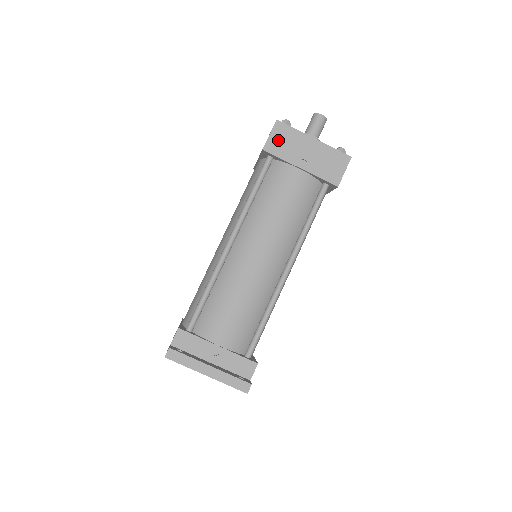
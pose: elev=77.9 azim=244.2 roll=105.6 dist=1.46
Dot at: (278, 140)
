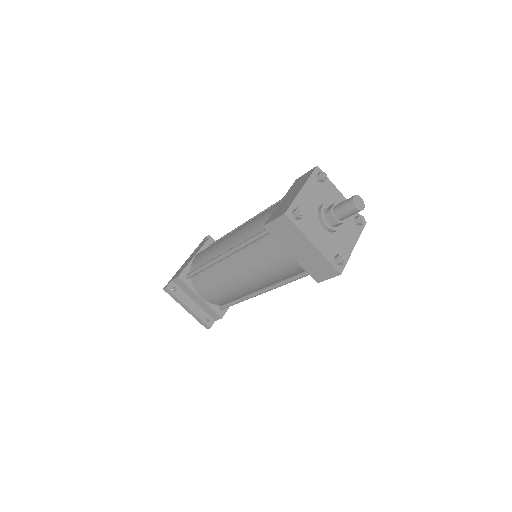
Dot at: (279, 228)
